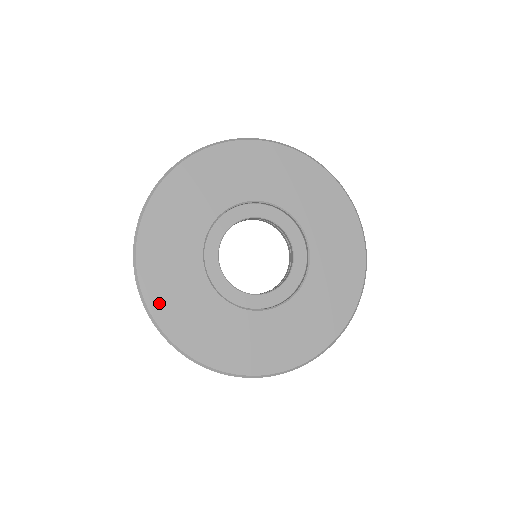
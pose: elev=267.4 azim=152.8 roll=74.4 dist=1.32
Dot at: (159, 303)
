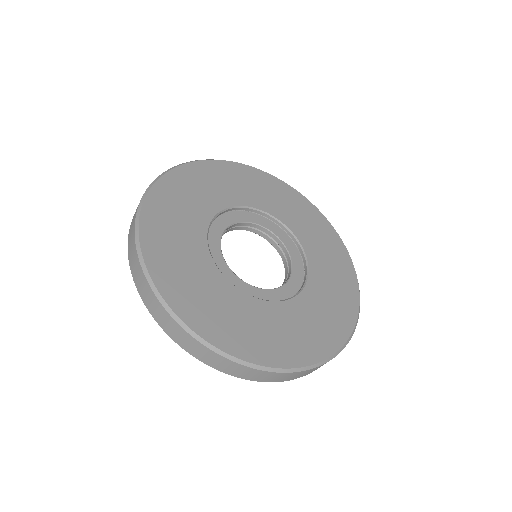
Dot at: (194, 316)
